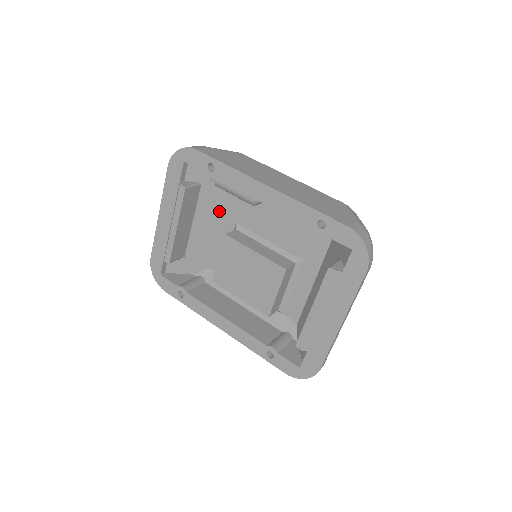
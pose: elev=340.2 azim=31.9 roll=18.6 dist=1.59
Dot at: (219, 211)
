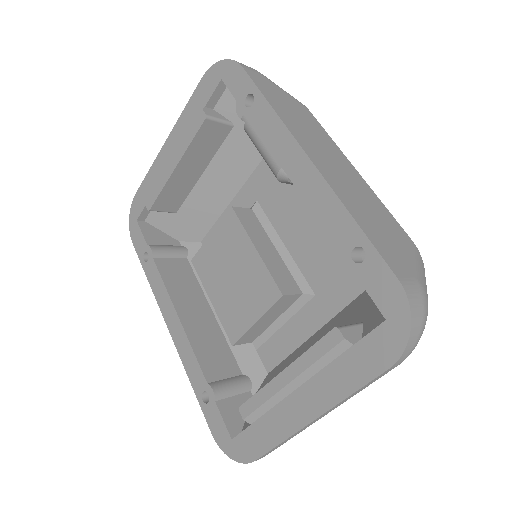
Dot at: (244, 175)
